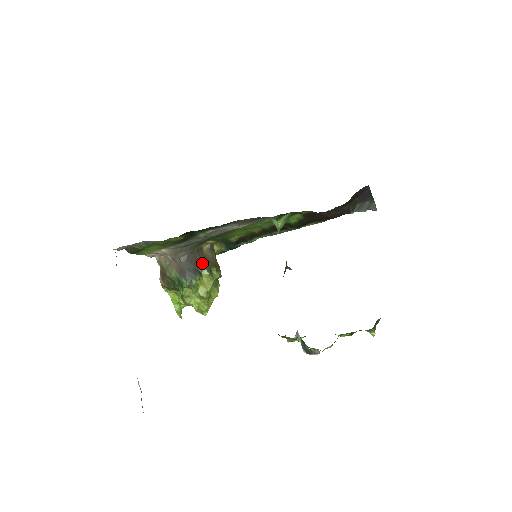
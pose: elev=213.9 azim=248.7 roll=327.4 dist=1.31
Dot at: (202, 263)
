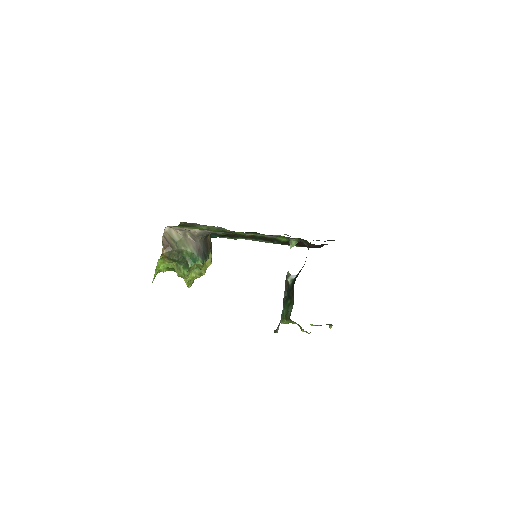
Dot at: occluded
